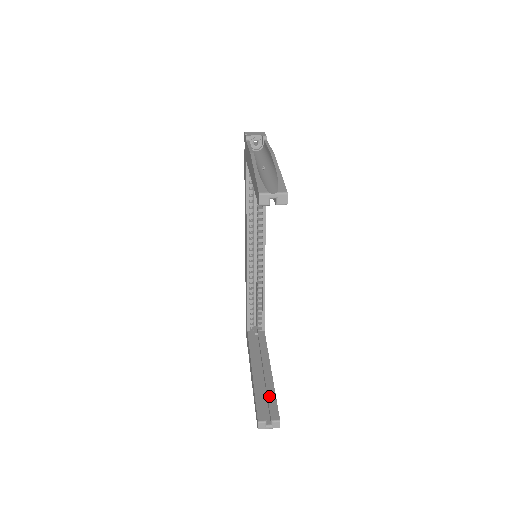
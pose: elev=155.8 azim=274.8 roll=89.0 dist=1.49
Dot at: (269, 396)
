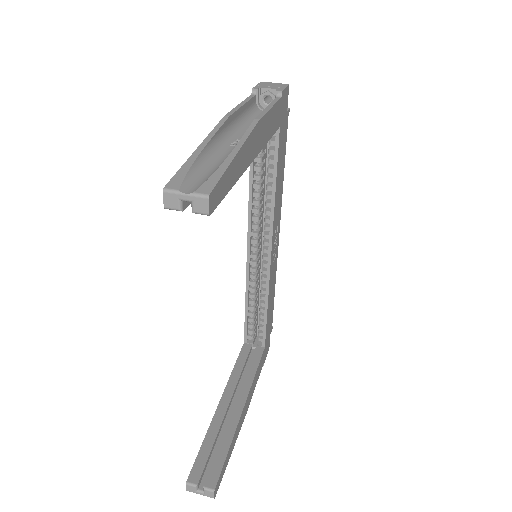
Dot at: (220, 447)
